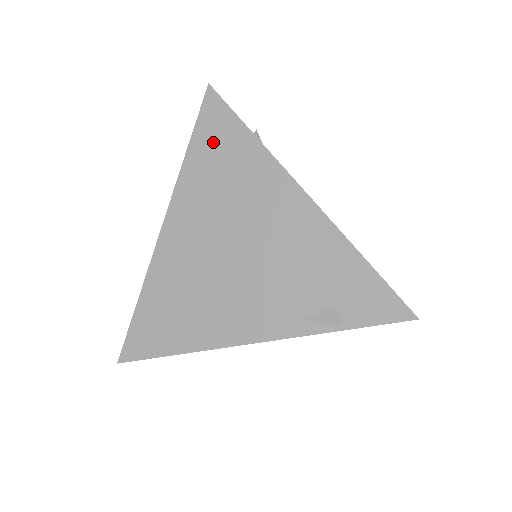
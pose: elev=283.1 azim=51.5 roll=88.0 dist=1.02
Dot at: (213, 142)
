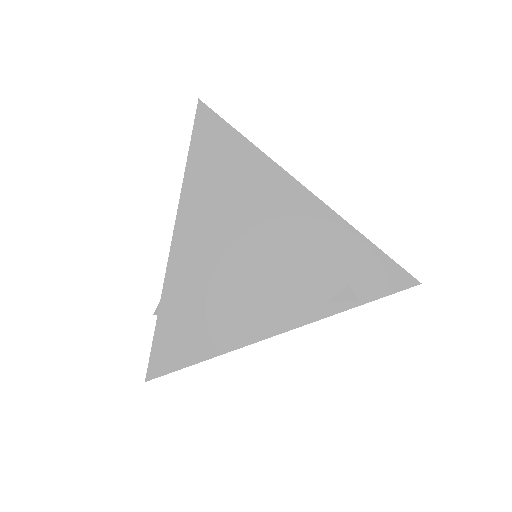
Dot at: (212, 153)
